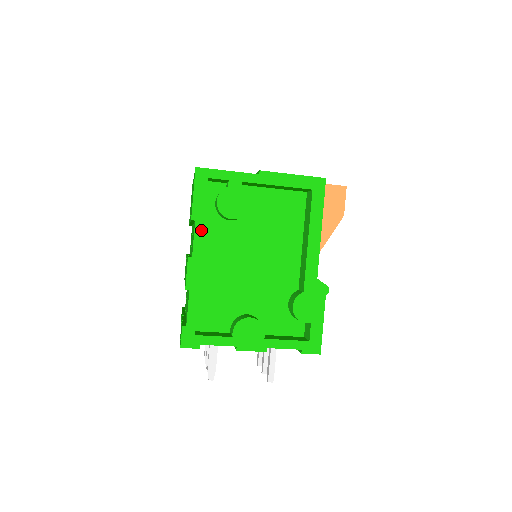
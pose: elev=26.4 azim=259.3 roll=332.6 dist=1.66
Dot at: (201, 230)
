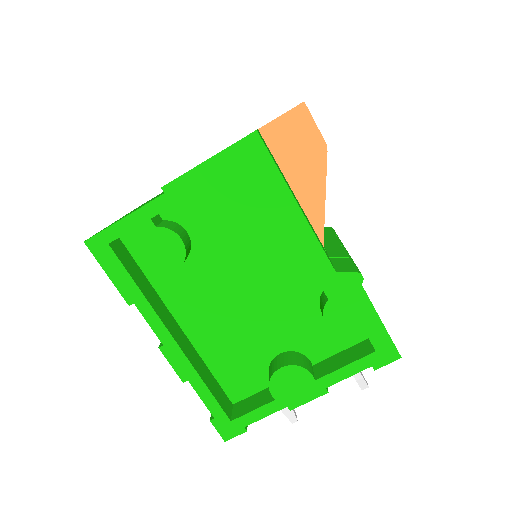
Dot at: (149, 309)
